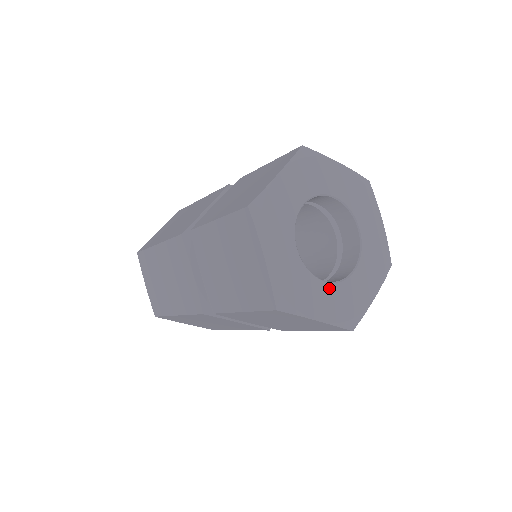
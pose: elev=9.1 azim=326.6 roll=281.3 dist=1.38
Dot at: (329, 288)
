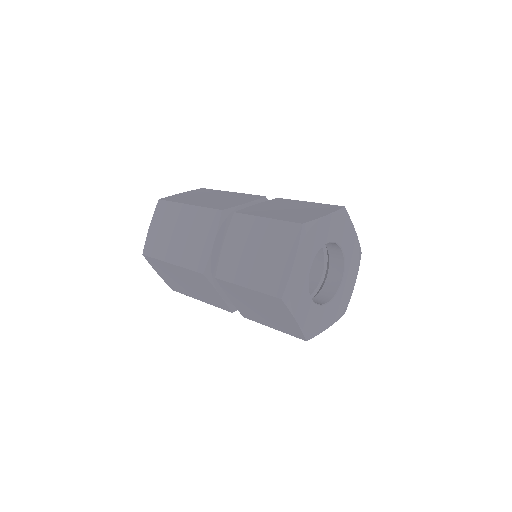
Dot at: (312, 305)
